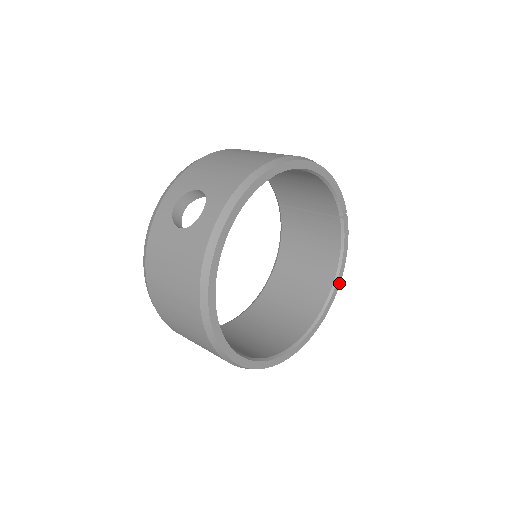
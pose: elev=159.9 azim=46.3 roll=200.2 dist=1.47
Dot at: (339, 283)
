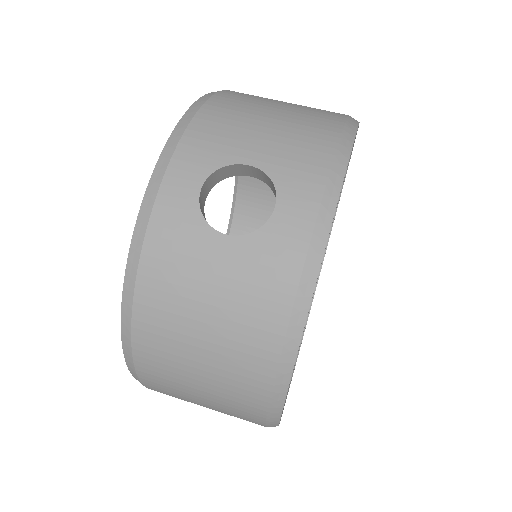
Dot at: occluded
